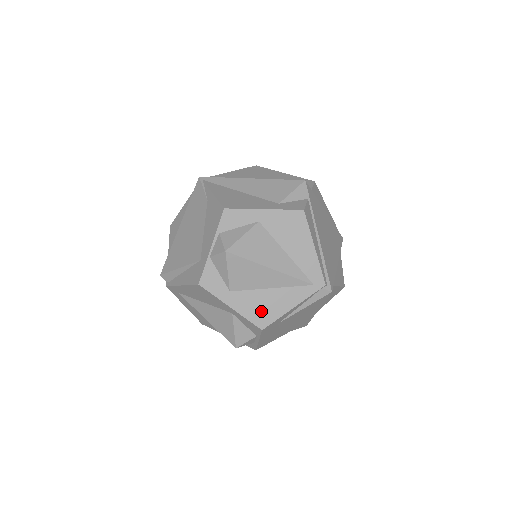
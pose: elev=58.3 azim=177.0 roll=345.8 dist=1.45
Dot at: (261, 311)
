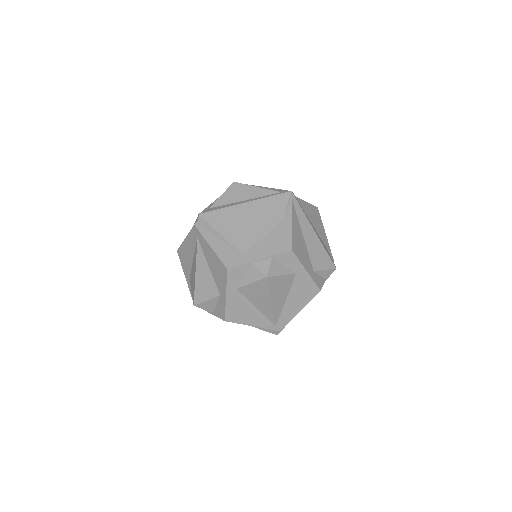
Dot at: (237, 313)
